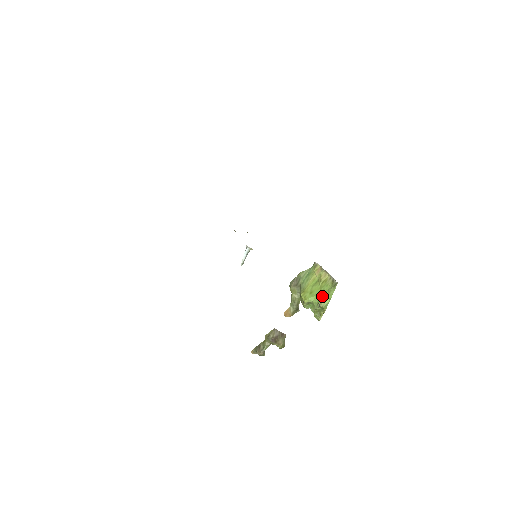
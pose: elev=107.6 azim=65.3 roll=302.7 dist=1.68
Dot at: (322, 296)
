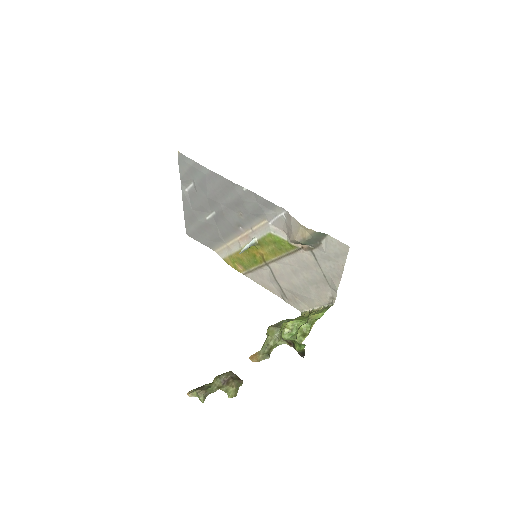
Dot at: (313, 315)
